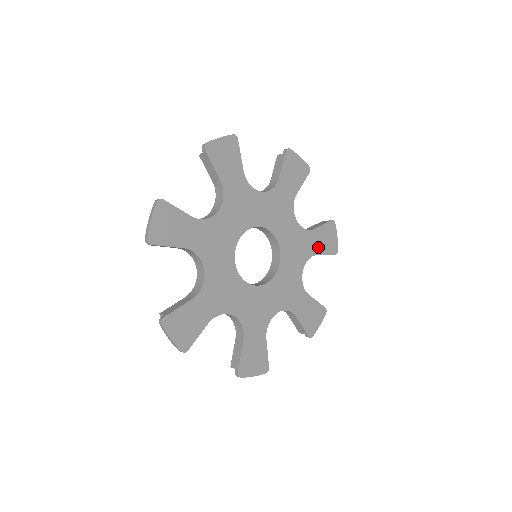
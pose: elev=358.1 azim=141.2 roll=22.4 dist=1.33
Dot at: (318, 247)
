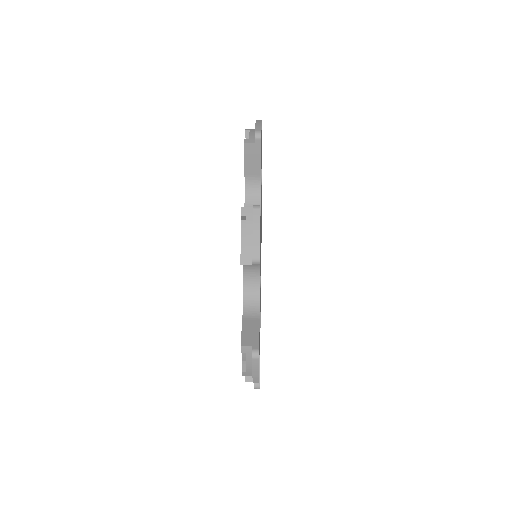
Dot at: occluded
